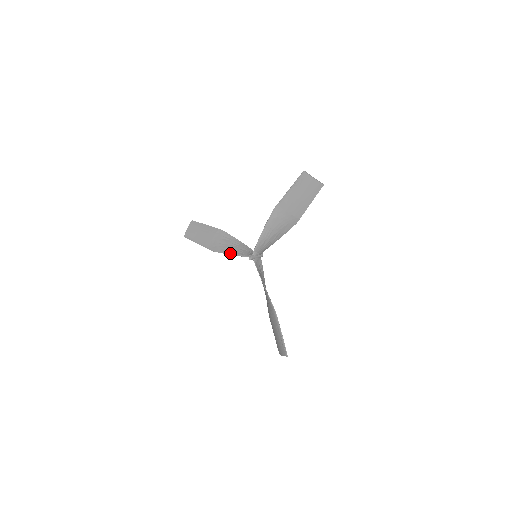
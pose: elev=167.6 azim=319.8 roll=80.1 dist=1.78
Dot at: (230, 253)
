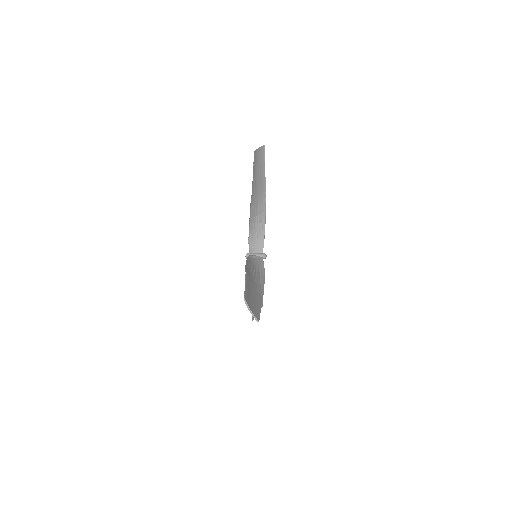
Dot at: (249, 226)
